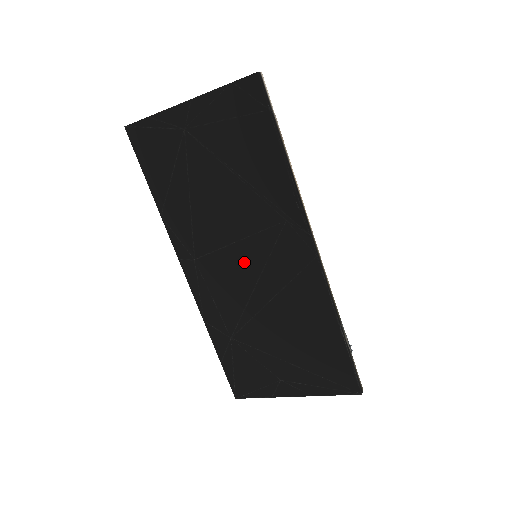
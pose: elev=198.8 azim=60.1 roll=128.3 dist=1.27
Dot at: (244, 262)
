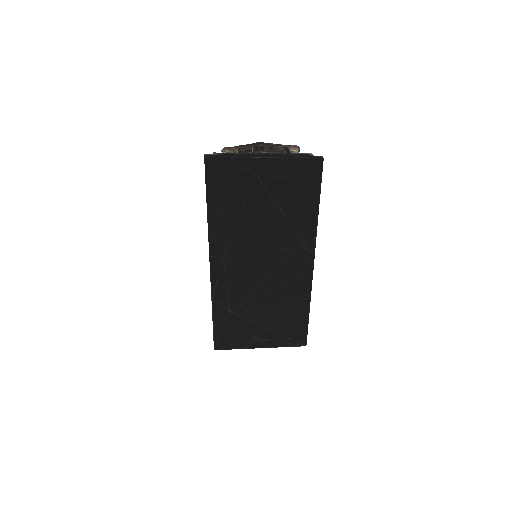
Dot at: (262, 265)
